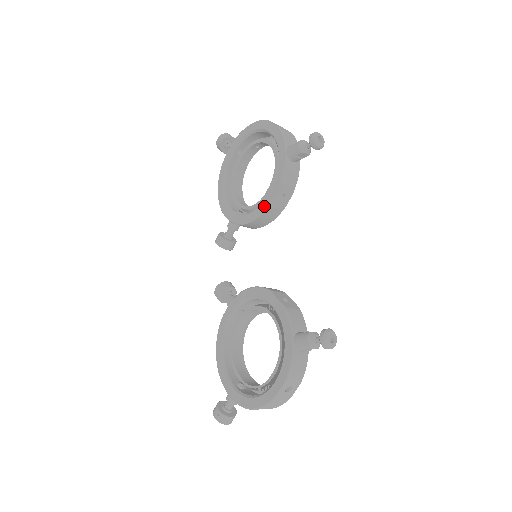
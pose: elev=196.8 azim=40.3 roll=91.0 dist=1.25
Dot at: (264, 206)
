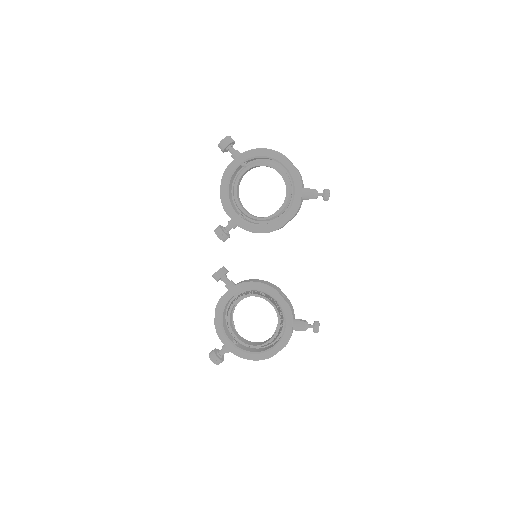
Dot at: (276, 227)
